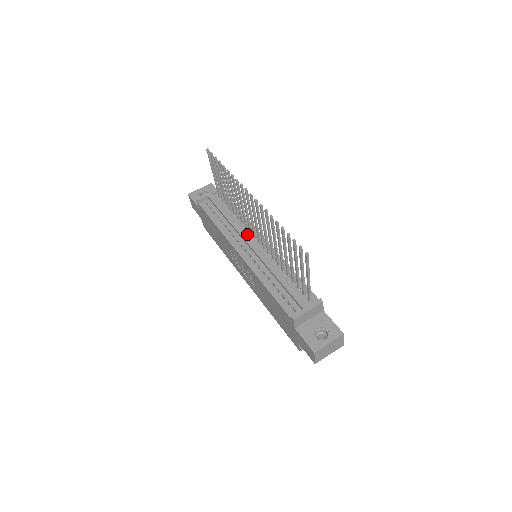
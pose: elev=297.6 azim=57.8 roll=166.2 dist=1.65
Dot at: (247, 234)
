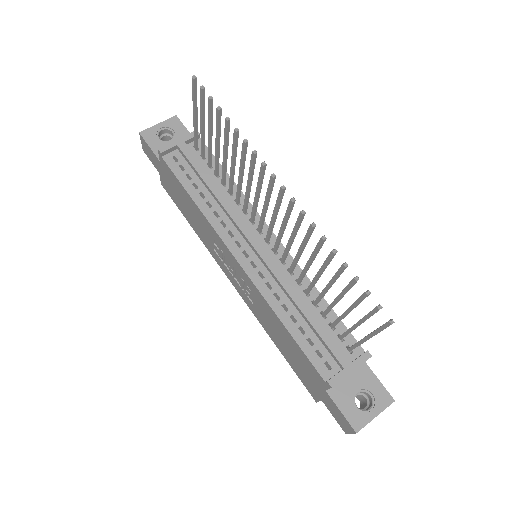
Dot at: (248, 226)
